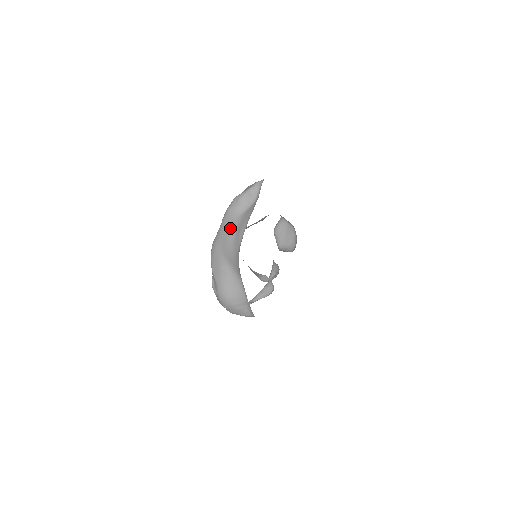
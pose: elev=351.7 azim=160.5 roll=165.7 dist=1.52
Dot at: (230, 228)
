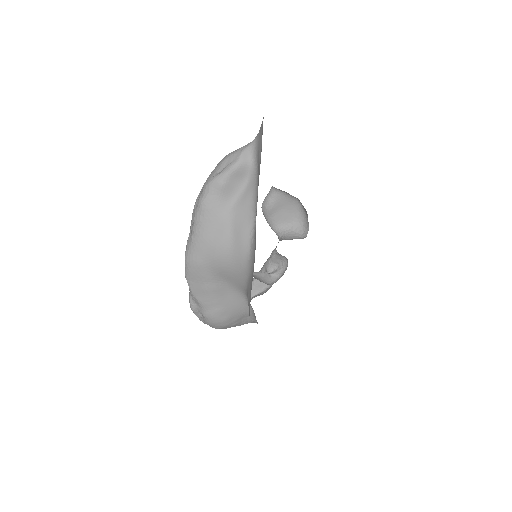
Dot at: (217, 233)
